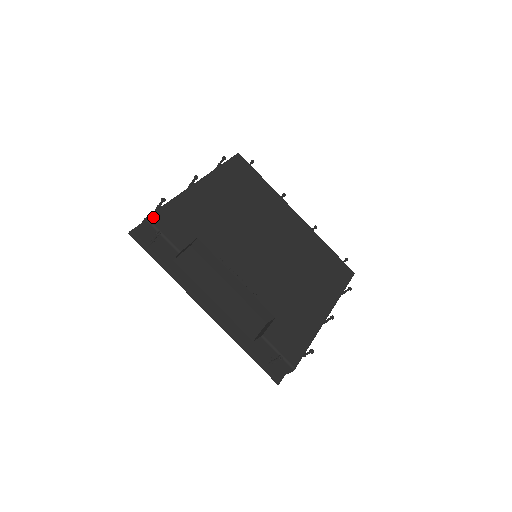
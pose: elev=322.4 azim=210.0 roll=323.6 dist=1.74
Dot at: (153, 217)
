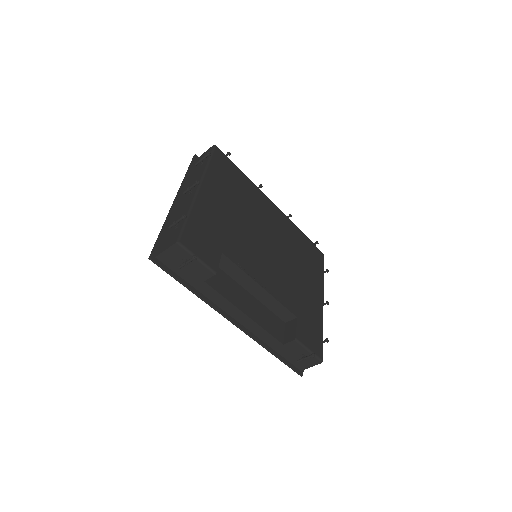
Dot at: (183, 239)
